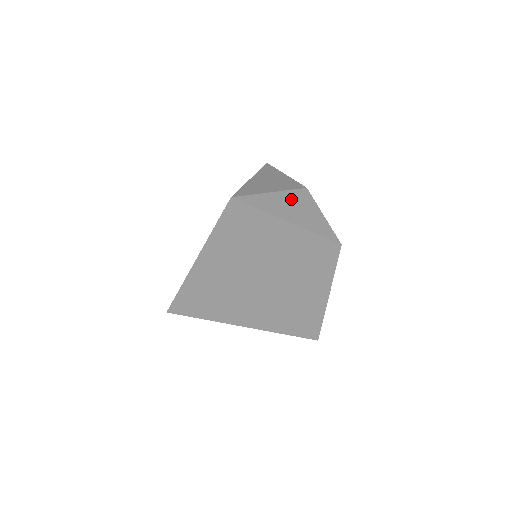
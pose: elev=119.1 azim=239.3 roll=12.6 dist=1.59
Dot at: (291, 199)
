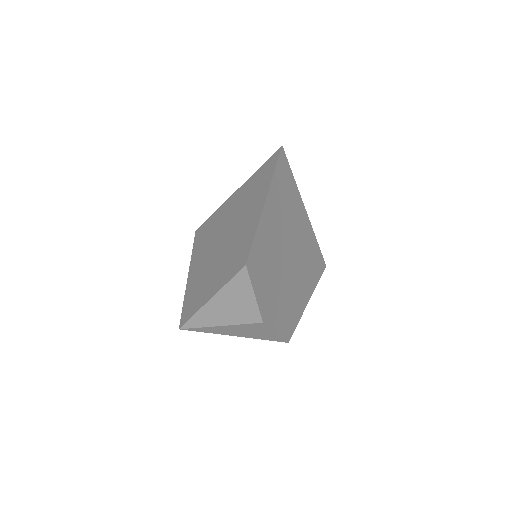
Dot at: (240, 328)
